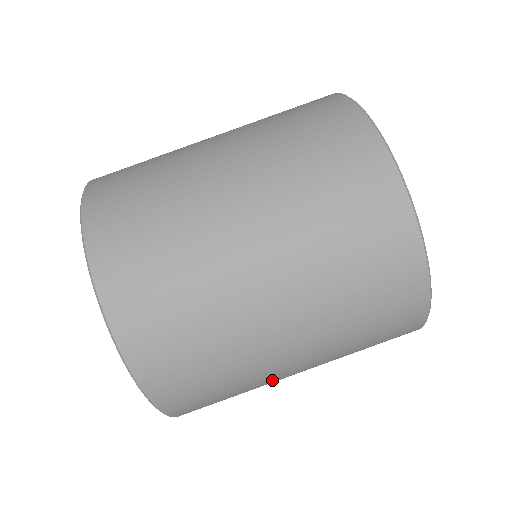
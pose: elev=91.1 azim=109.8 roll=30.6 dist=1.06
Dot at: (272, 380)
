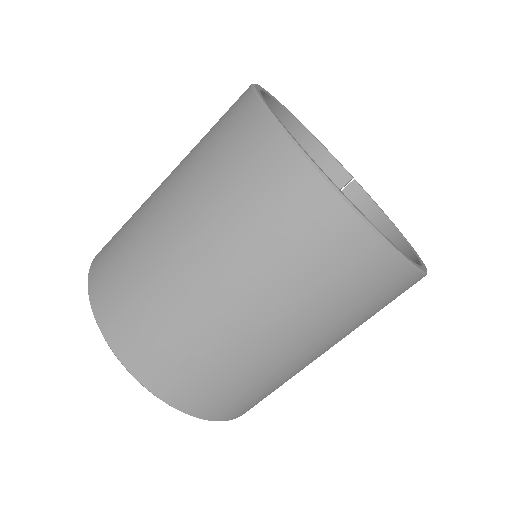
Dot at: occluded
